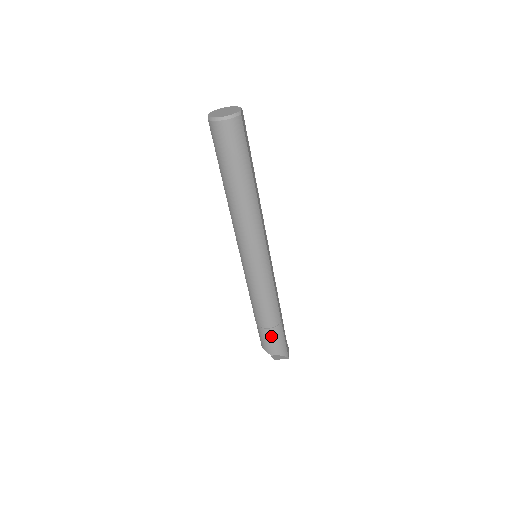
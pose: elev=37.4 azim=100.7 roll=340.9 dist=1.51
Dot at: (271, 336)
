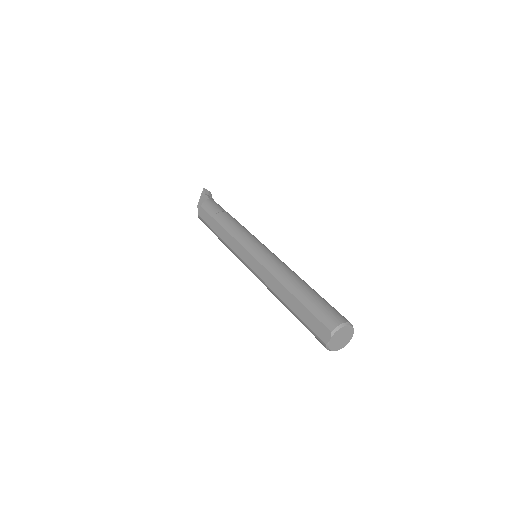
Dot at: occluded
